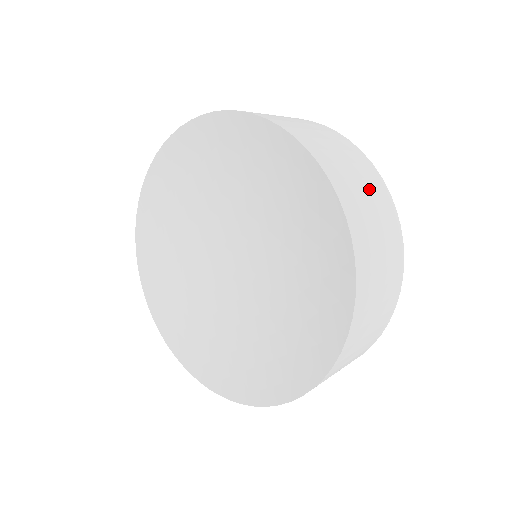
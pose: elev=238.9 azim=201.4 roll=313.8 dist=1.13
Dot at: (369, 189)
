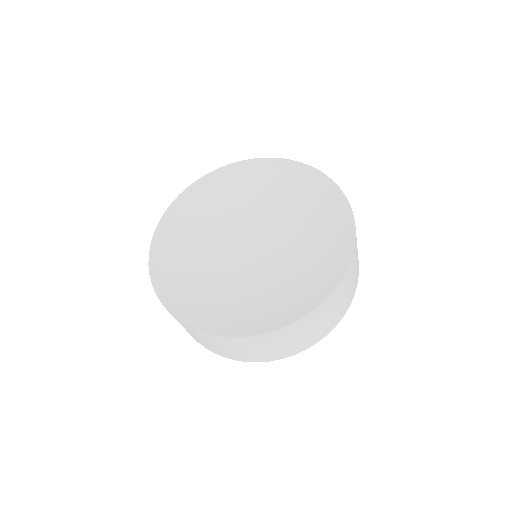
Dot at: occluded
